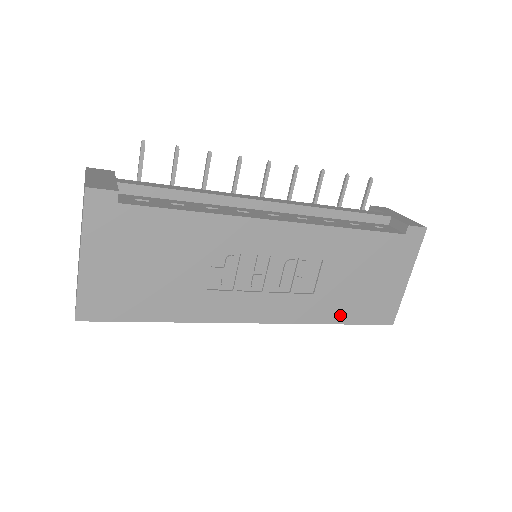
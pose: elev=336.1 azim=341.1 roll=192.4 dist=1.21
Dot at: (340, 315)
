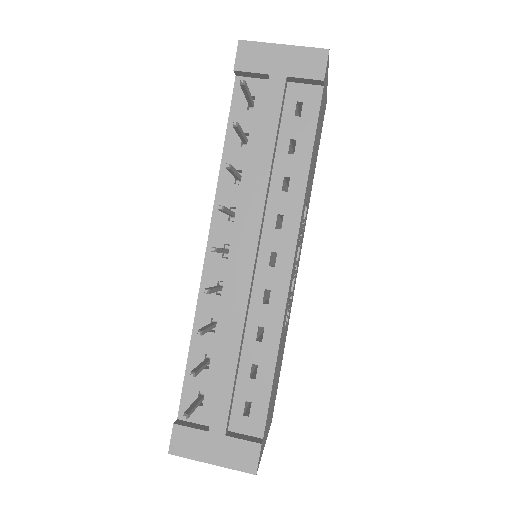
Dot at: (314, 172)
